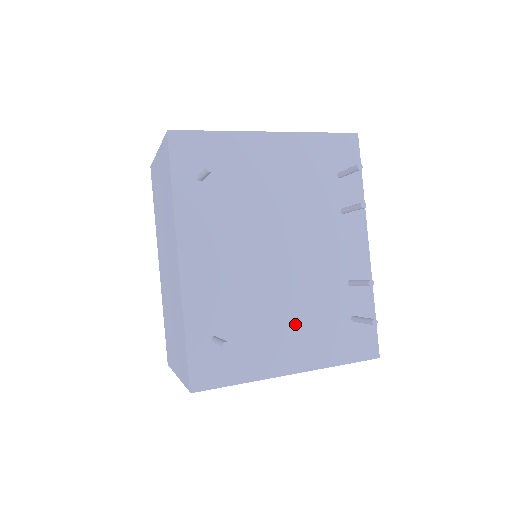
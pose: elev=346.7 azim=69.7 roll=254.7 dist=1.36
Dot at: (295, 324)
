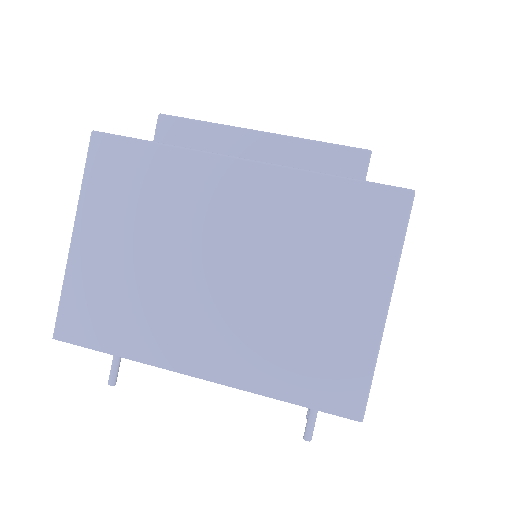
Dot at: occluded
